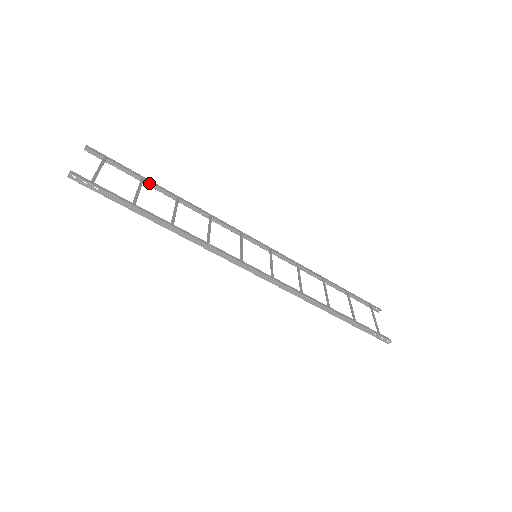
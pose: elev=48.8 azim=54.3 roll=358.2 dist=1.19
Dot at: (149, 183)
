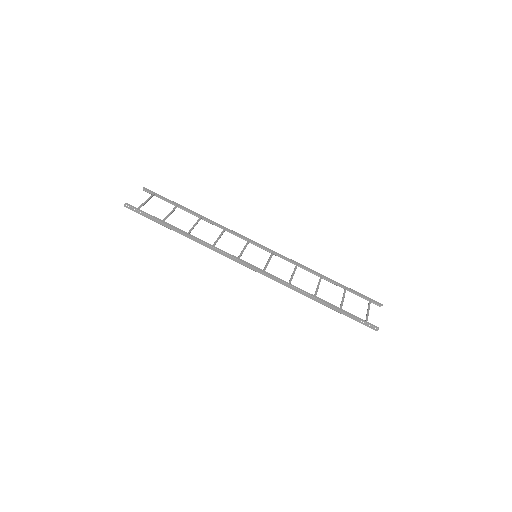
Dot at: (183, 208)
